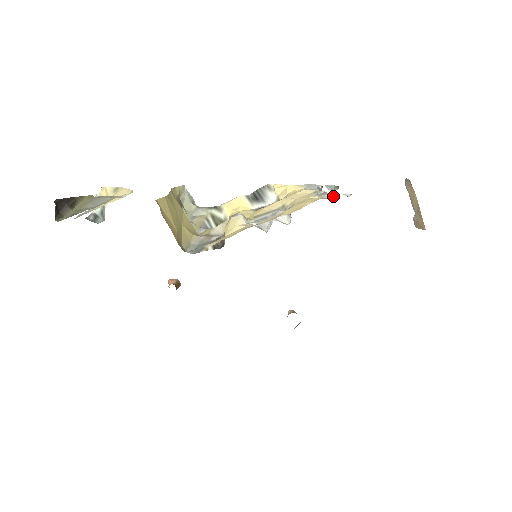
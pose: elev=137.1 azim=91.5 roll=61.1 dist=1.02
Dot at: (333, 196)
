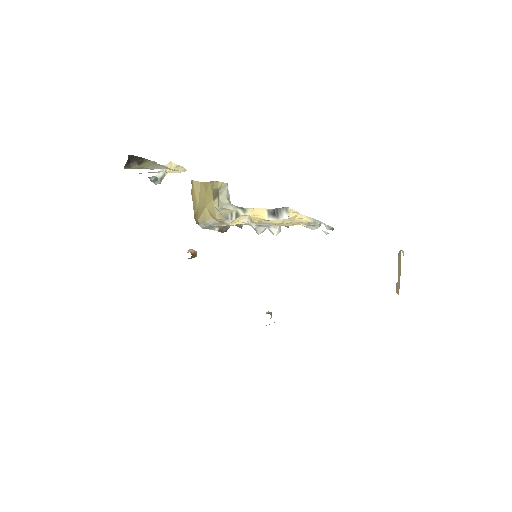
Dot at: occluded
